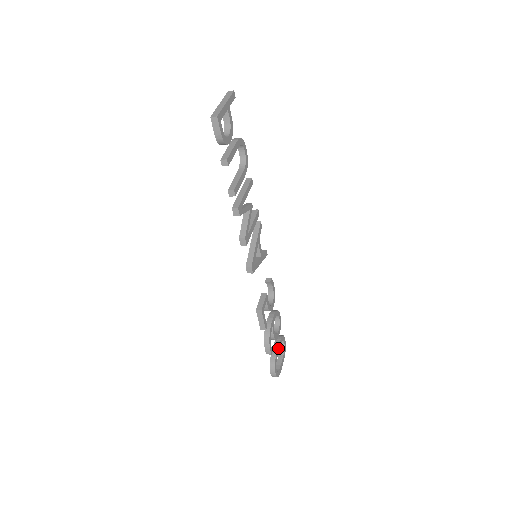
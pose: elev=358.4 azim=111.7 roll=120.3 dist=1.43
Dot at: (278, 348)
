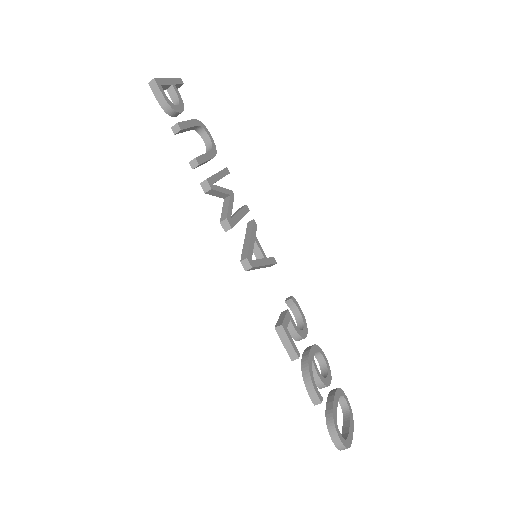
Dot at: (334, 401)
